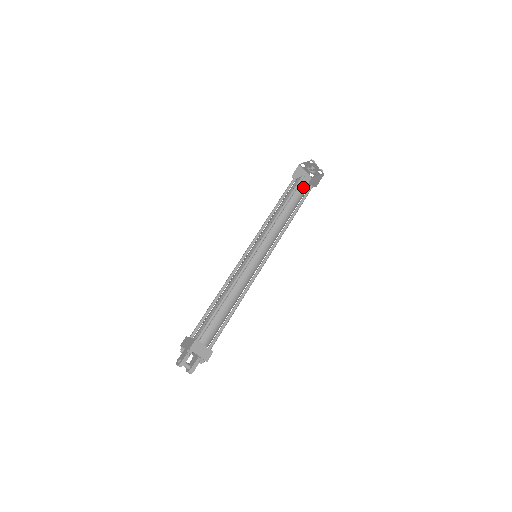
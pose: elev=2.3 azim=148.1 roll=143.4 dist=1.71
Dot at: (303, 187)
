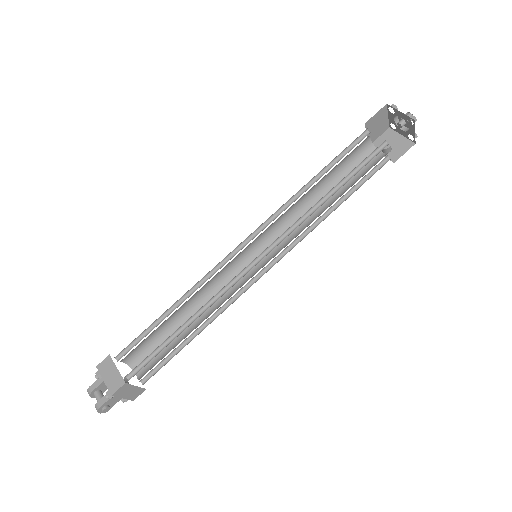
Dot at: occluded
